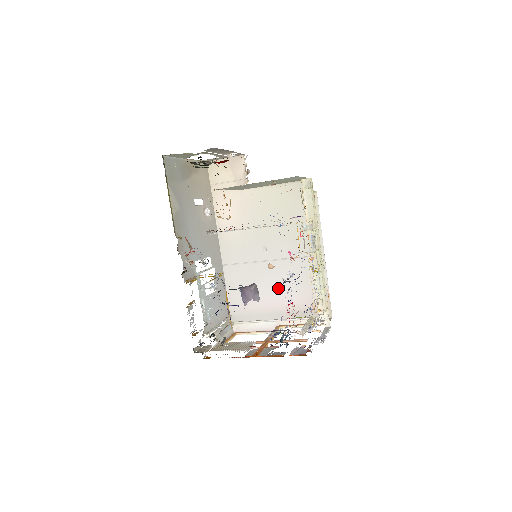
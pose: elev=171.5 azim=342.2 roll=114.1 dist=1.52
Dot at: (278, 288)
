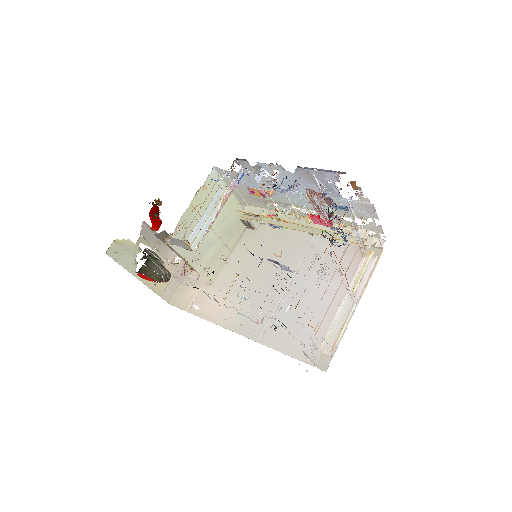
Dot at: (319, 293)
